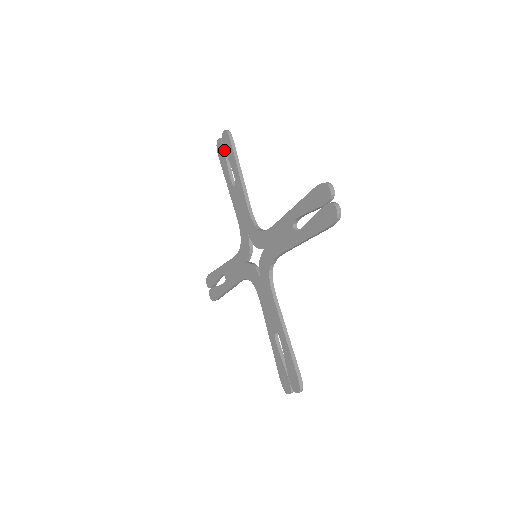
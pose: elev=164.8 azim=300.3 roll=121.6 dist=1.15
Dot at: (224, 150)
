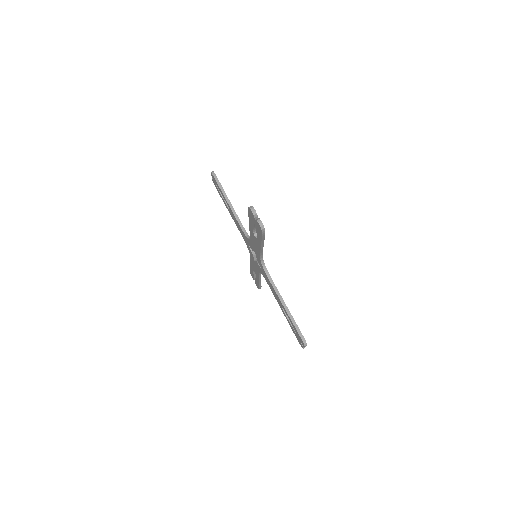
Dot at: (216, 186)
